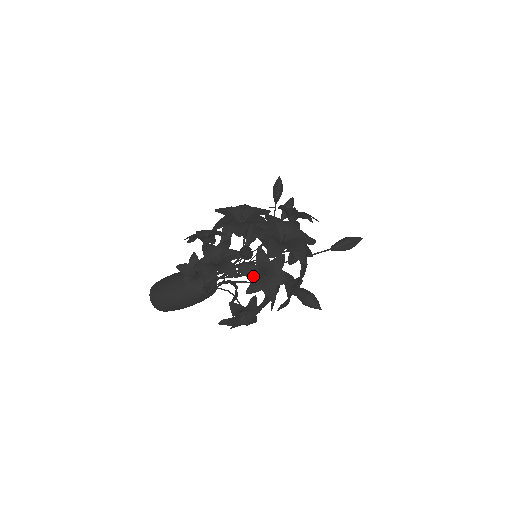
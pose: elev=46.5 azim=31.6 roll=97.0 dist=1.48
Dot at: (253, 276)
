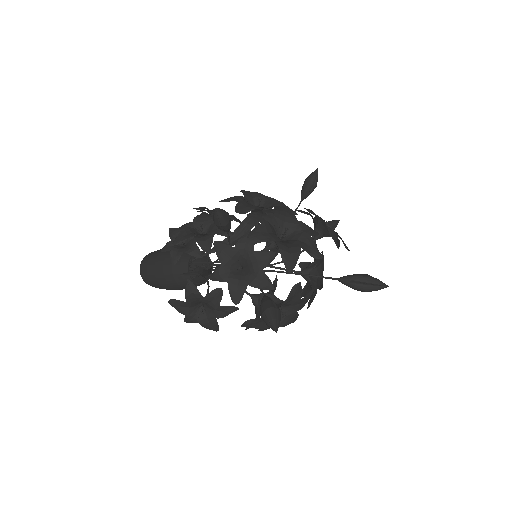
Dot at: (225, 259)
